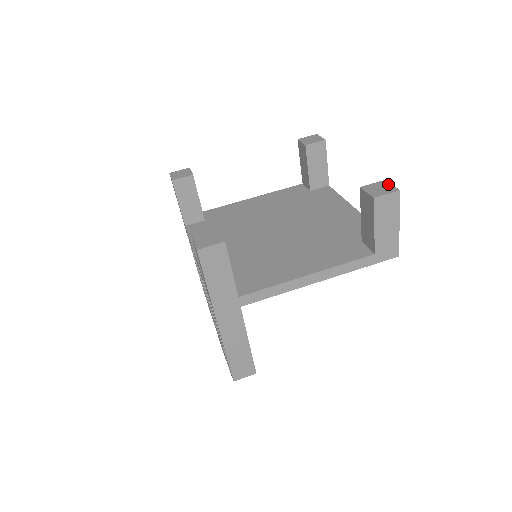
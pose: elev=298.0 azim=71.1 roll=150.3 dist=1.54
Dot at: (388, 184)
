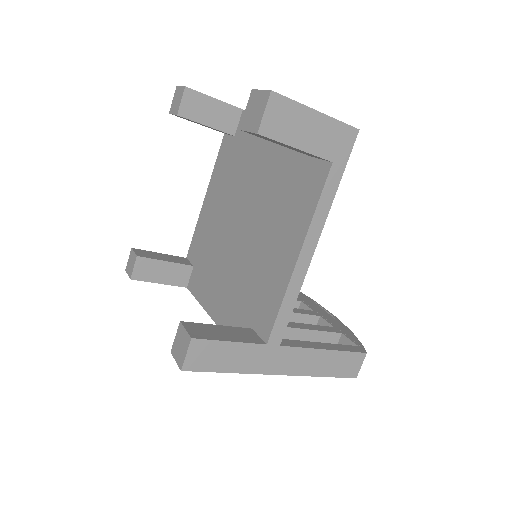
Dot at: (257, 94)
